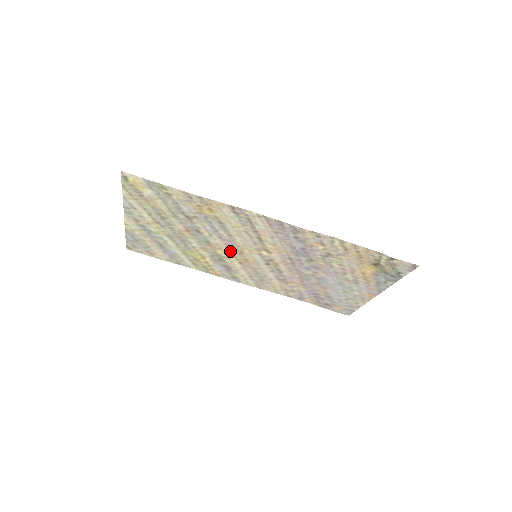
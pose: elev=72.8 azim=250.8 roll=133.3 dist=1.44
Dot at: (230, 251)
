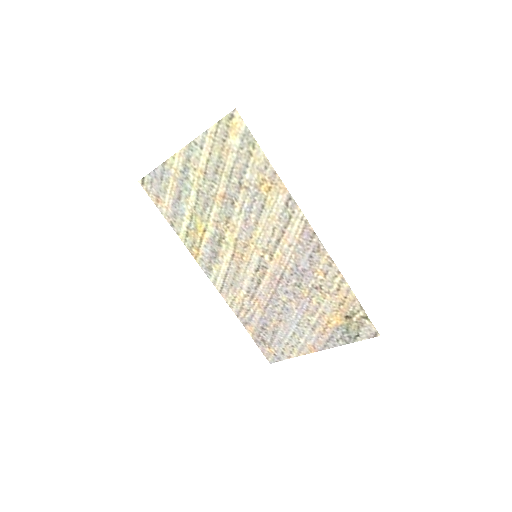
Dot at: (238, 238)
